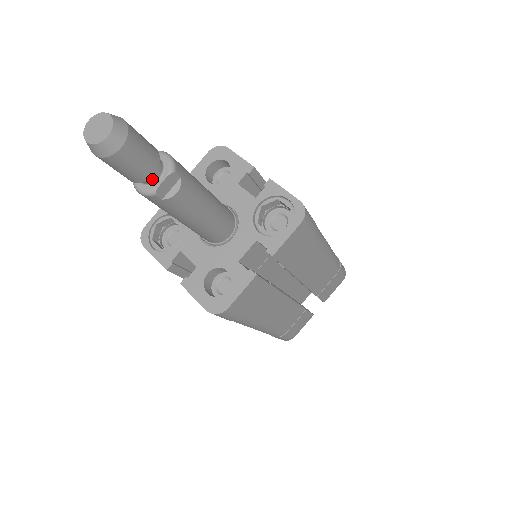
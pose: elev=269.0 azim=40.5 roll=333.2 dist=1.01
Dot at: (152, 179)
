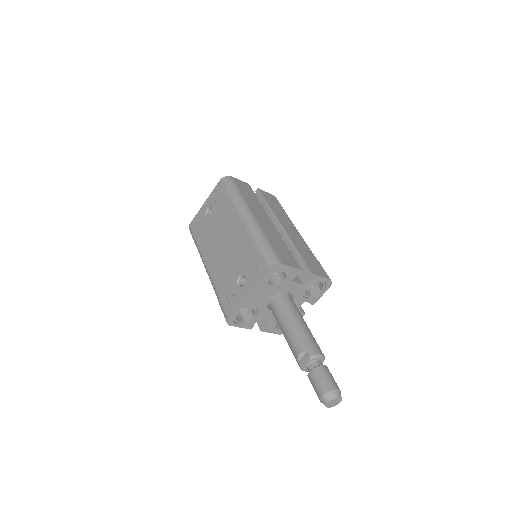
Dot at: occluded
